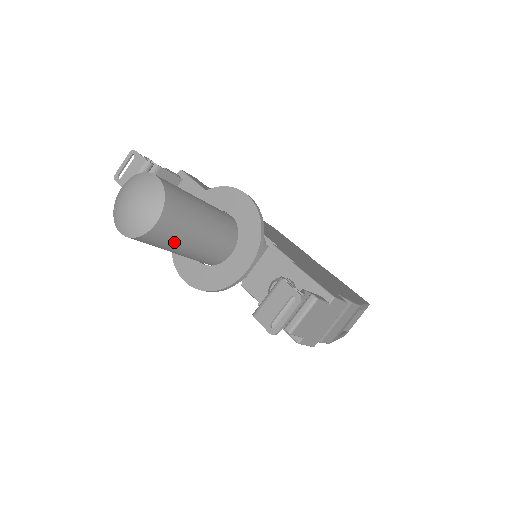
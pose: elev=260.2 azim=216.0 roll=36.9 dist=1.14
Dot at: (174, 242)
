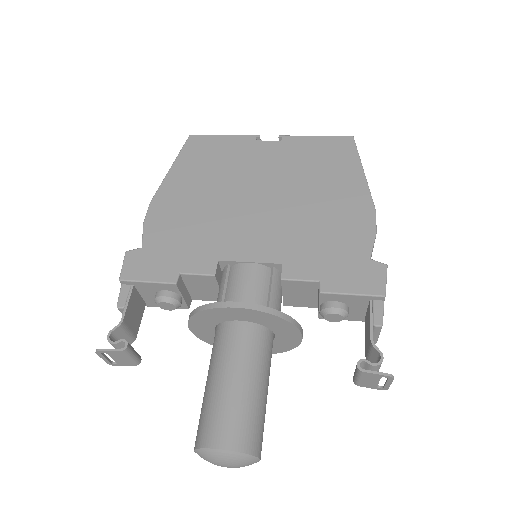
Dot at: occluded
